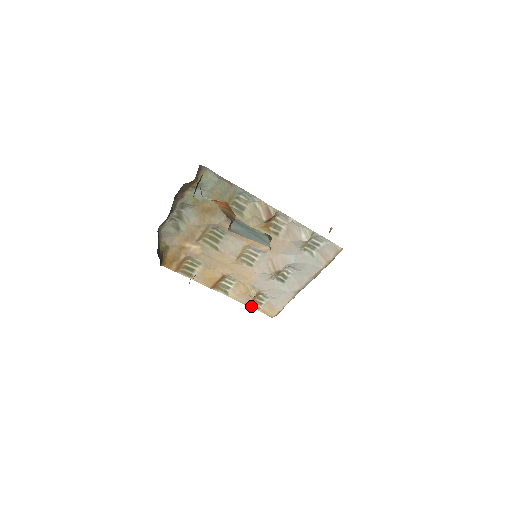
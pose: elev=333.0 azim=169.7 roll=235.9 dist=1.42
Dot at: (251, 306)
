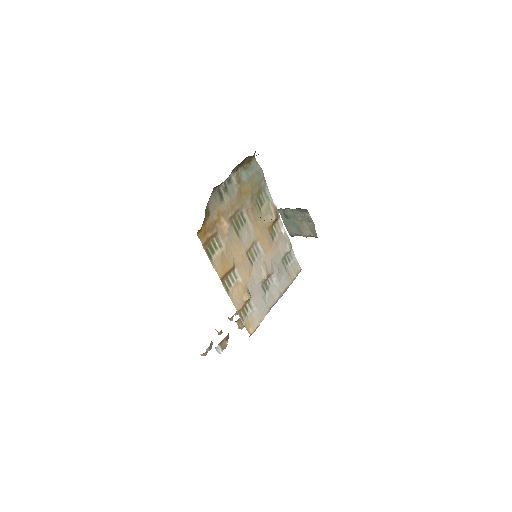
Dot at: (239, 315)
